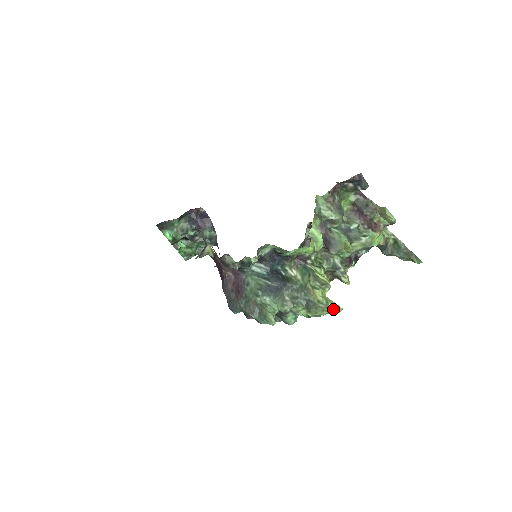
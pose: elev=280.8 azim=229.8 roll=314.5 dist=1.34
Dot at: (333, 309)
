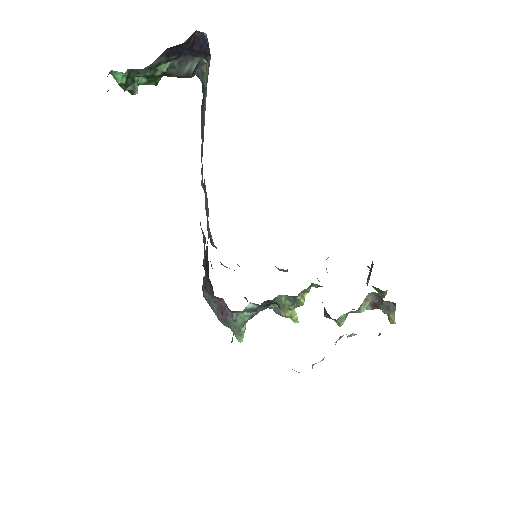
Dot at: (292, 320)
